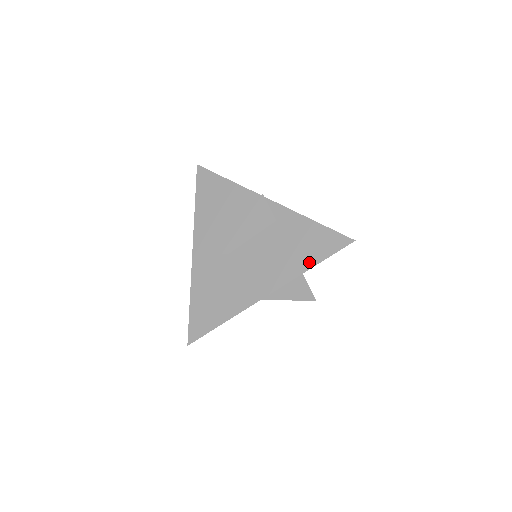
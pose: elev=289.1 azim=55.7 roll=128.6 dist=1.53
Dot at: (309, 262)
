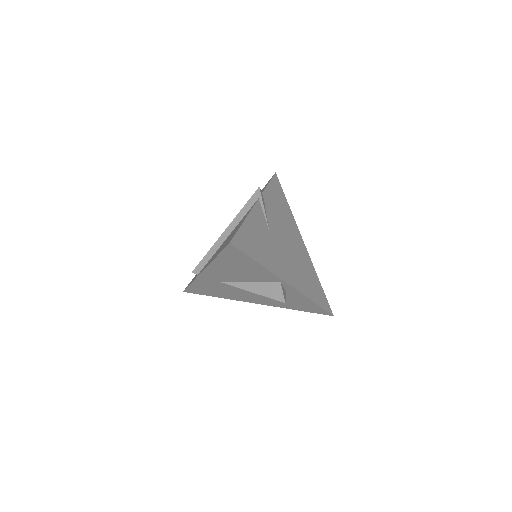
Dot at: (295, 309)
